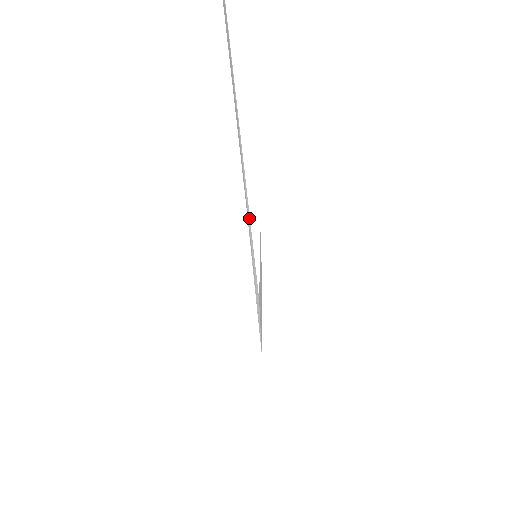
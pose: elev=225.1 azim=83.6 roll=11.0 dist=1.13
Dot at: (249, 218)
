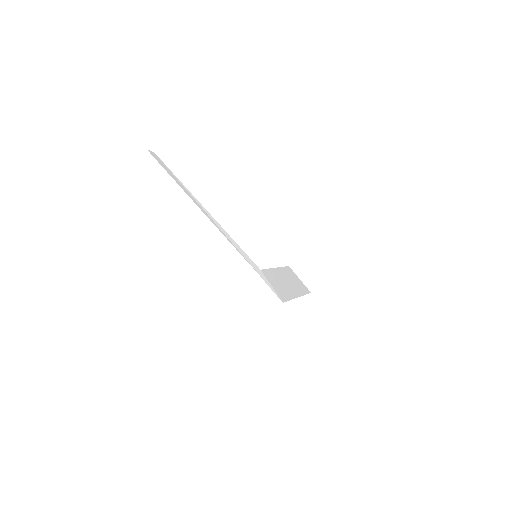
Dot at: (221, 227)
